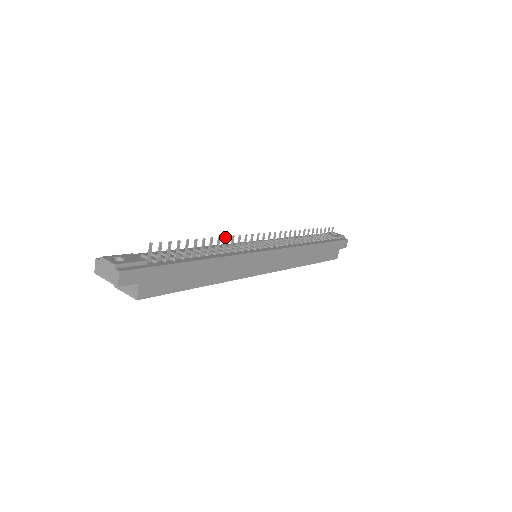
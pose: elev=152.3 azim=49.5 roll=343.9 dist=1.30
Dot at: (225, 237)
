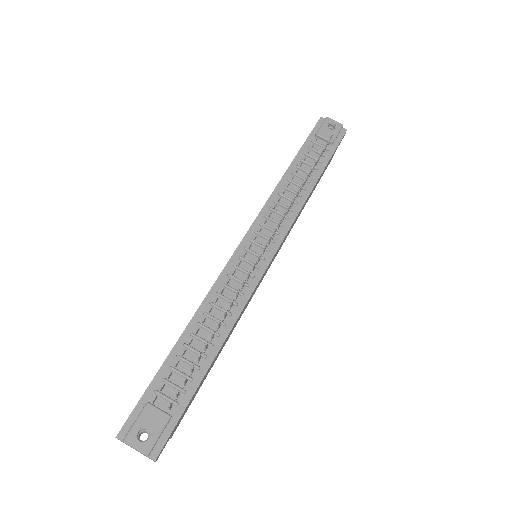
Dot at: (231, 302)
